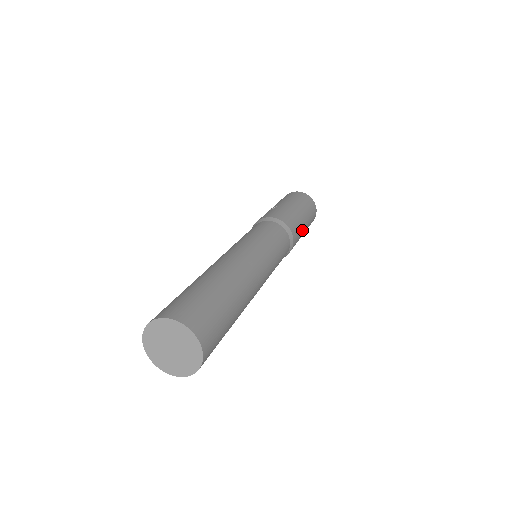
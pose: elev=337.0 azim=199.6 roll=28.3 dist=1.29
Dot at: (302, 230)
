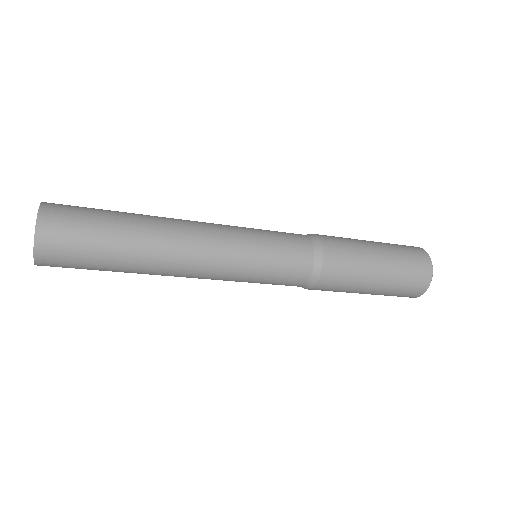
Dot at: (363, 260)
